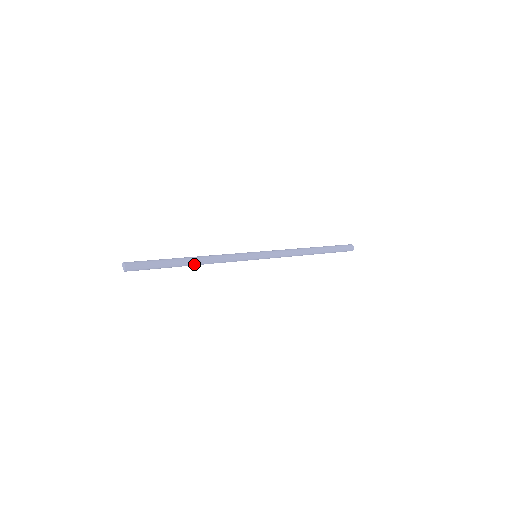
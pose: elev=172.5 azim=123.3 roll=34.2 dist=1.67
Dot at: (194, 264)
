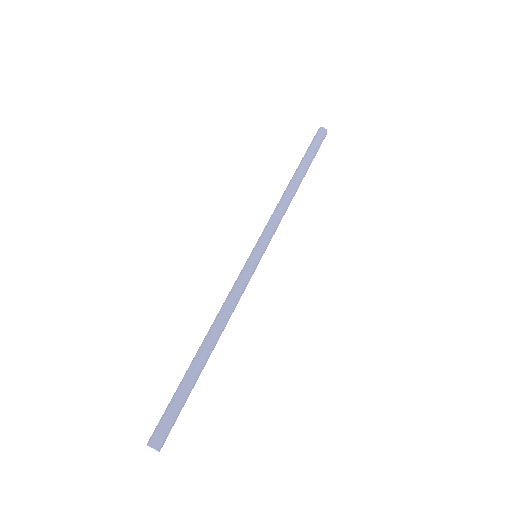
Dot at: (213, 348)
